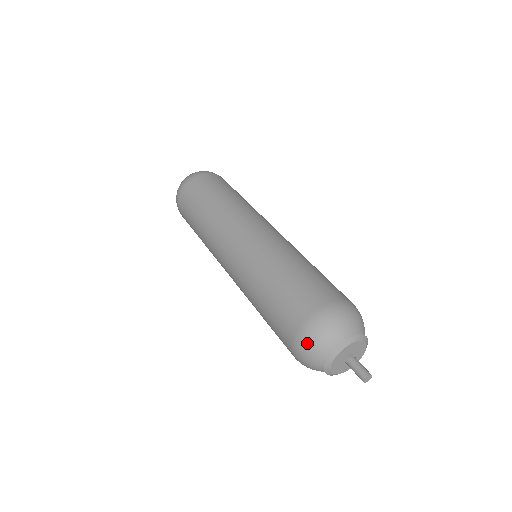
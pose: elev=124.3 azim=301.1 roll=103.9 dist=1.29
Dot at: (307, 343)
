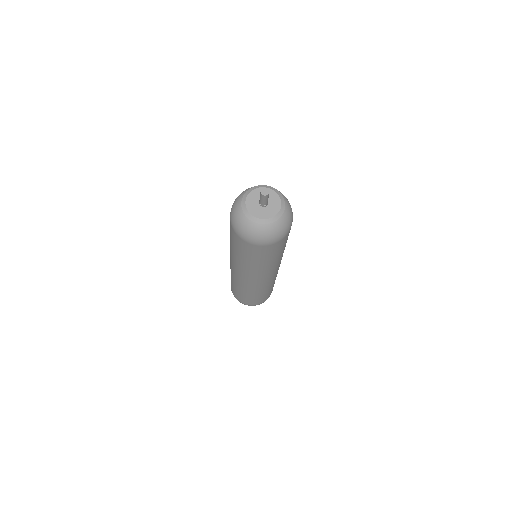
Dot at: (237, 197)
